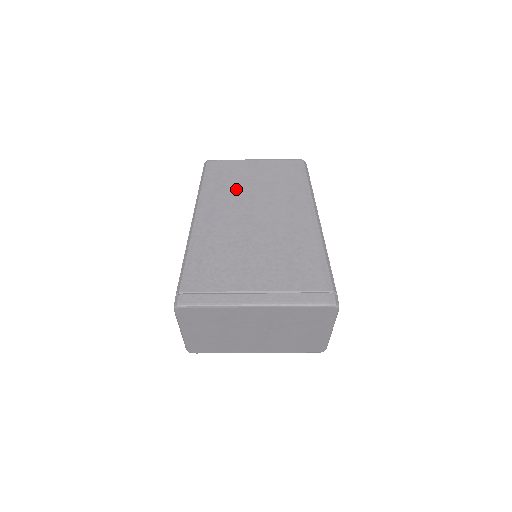
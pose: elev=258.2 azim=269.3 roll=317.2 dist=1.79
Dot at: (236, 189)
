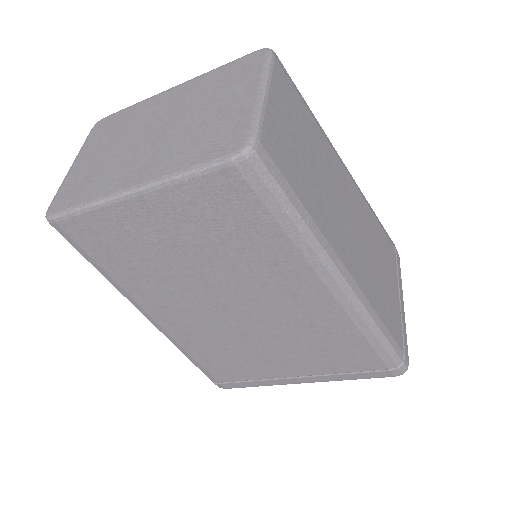
Dot at: (161, 270)
